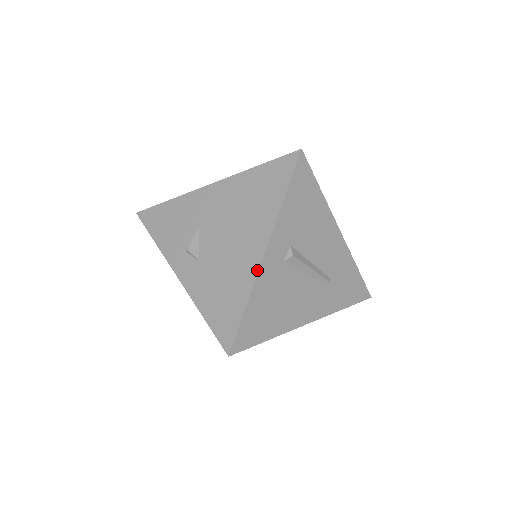
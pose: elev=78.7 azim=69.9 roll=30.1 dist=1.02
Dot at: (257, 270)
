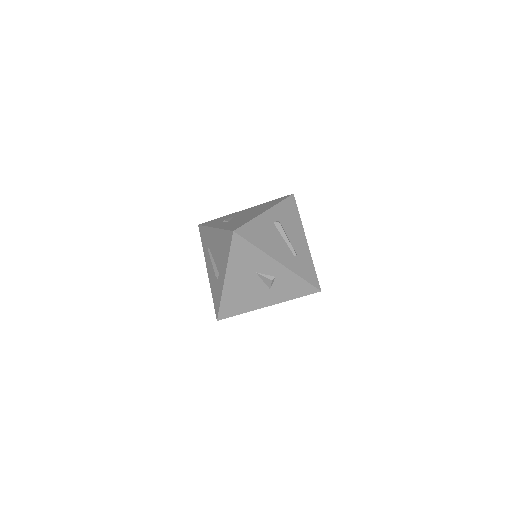
Dot at: (260, 214)
